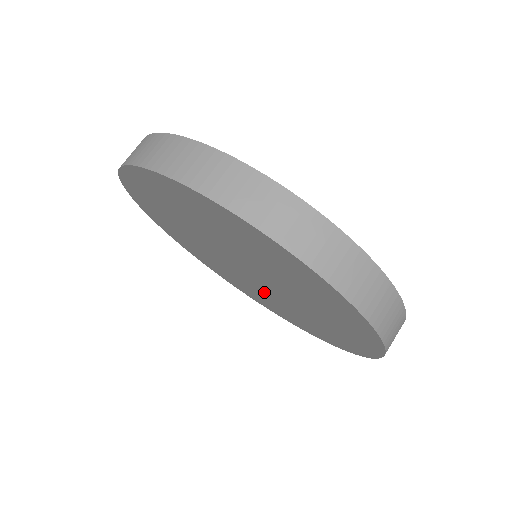
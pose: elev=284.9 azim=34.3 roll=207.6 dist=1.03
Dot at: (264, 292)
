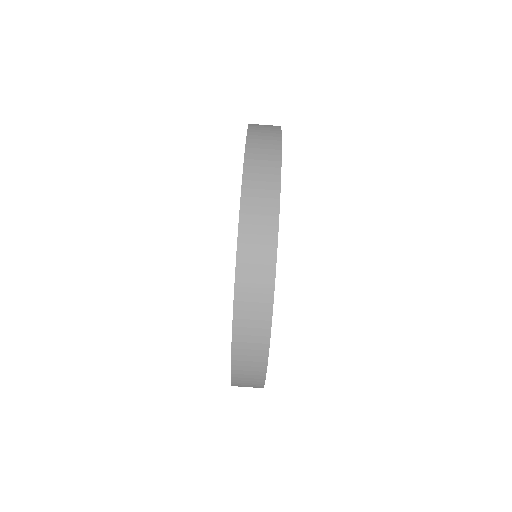
Dot at: occluded
